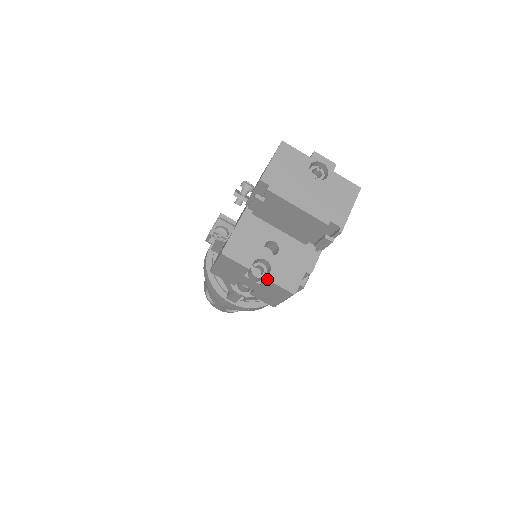
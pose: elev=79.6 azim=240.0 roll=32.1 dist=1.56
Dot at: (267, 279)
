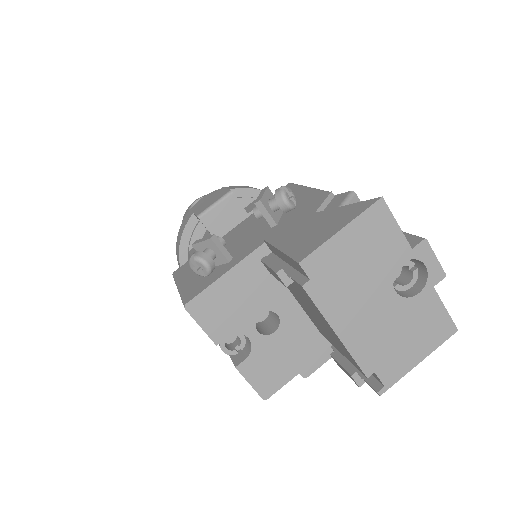
Dot at: (236, 367)
